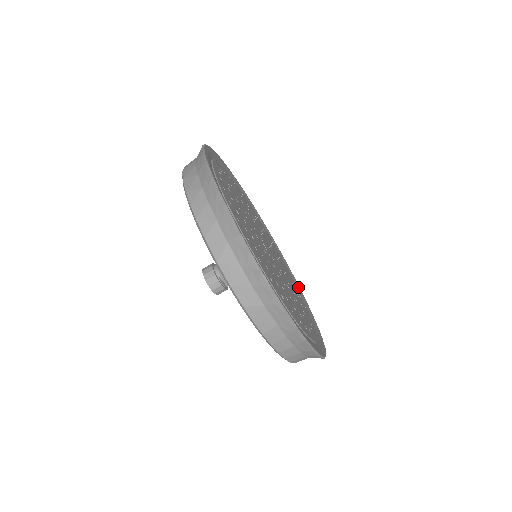
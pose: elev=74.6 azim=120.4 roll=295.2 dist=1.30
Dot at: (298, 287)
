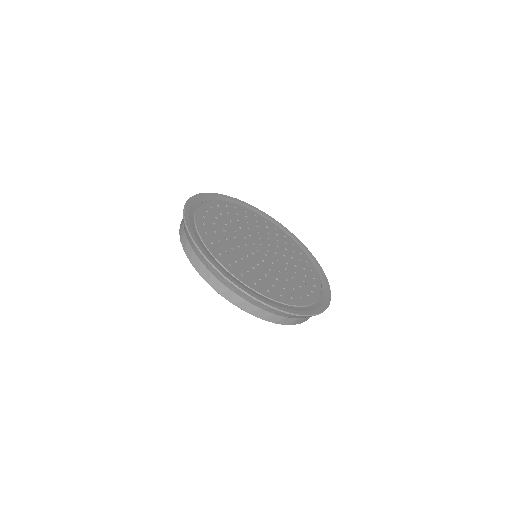
Dot at: (288, 233)
